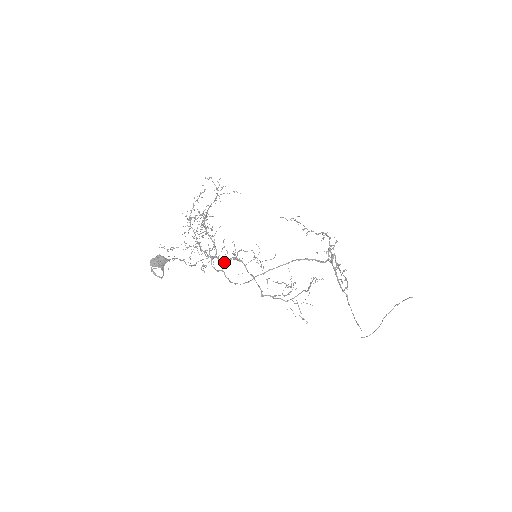
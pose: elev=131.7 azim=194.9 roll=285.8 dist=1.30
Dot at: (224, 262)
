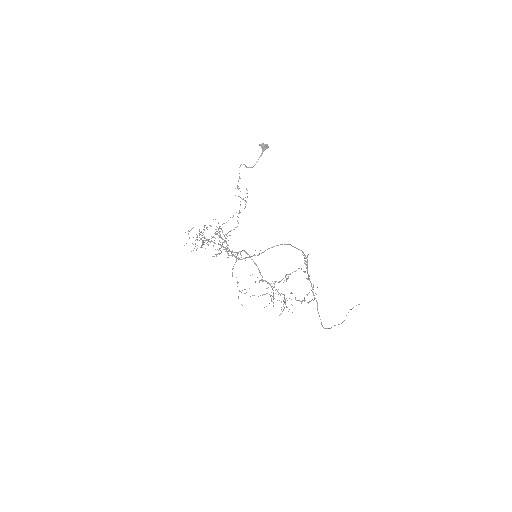
Dot at: occluded
